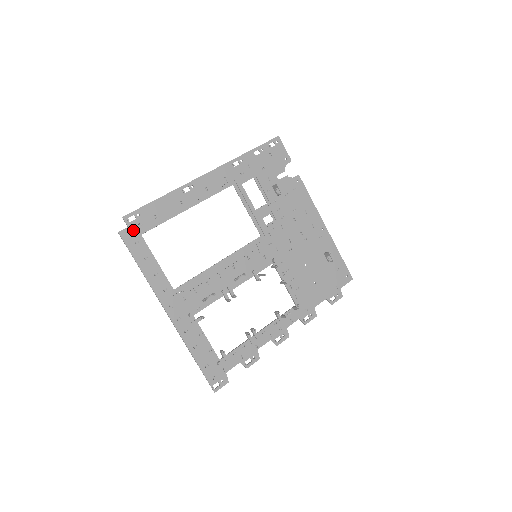
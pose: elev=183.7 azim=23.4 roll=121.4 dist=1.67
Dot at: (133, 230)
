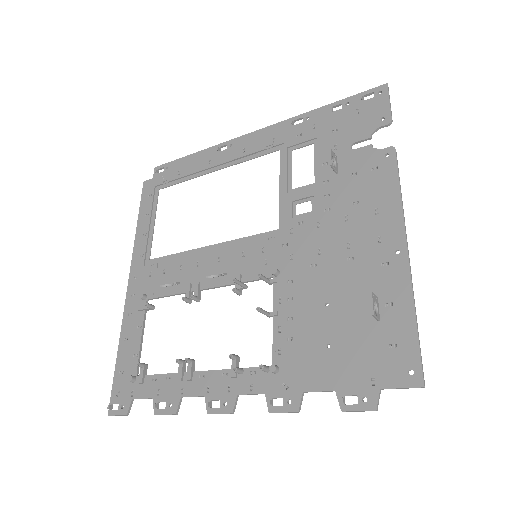
Dot at: (155, 182)
